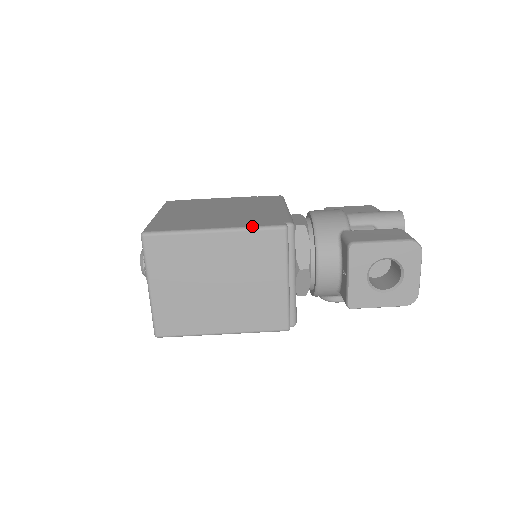
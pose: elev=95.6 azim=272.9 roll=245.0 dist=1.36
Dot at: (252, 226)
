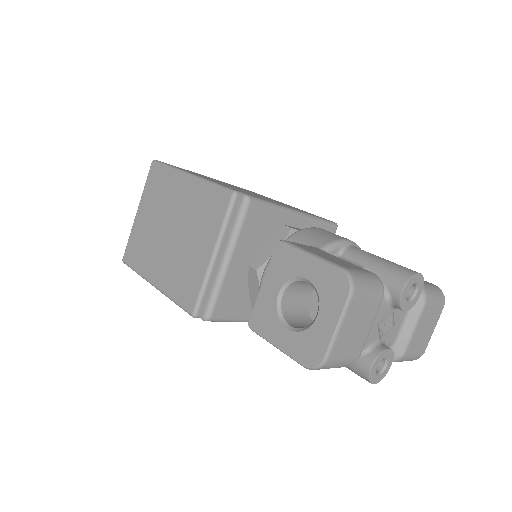
Dot at: (214, 182)
